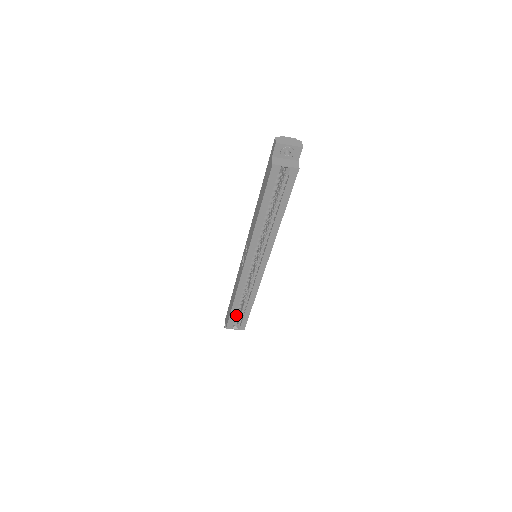
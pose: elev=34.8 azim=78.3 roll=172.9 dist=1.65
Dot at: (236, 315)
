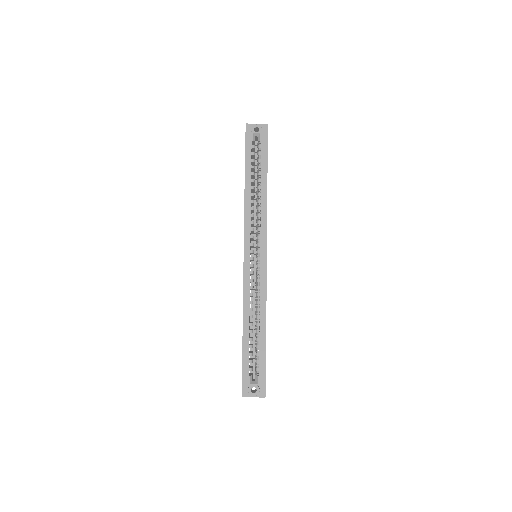
Dot at: (250, 354)
